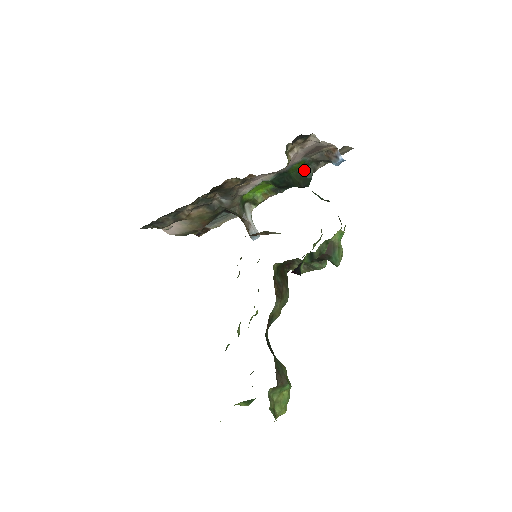
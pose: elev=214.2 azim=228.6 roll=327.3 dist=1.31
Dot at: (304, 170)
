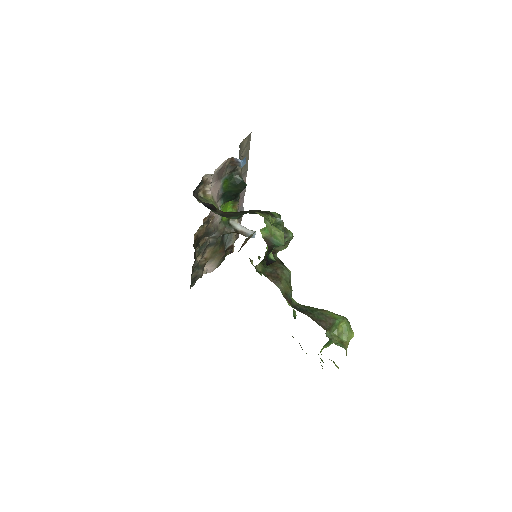
Dot at: (233, 181)
